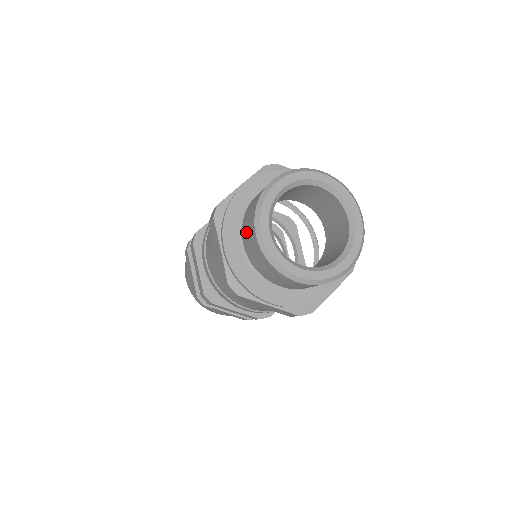
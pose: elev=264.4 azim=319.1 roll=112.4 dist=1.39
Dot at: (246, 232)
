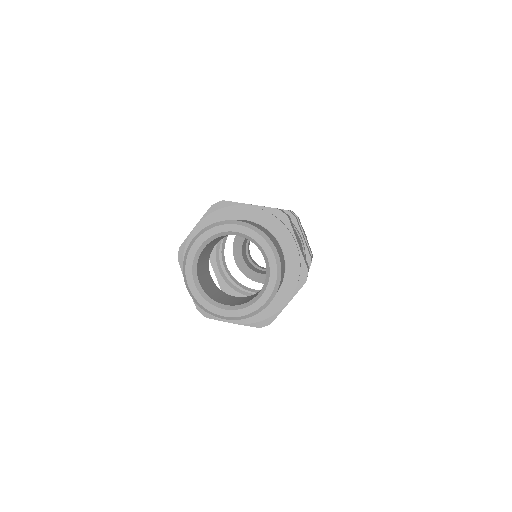
Dot at: occluded
